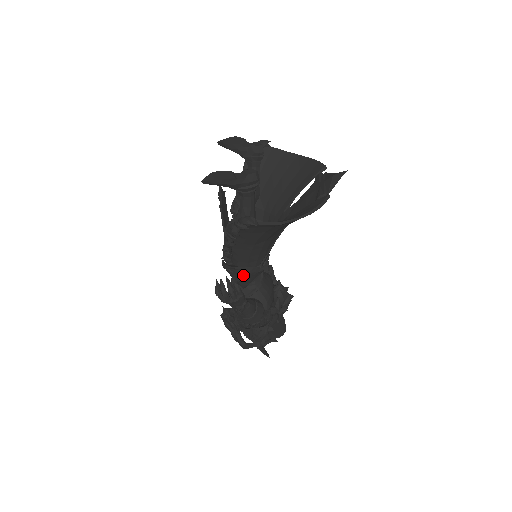
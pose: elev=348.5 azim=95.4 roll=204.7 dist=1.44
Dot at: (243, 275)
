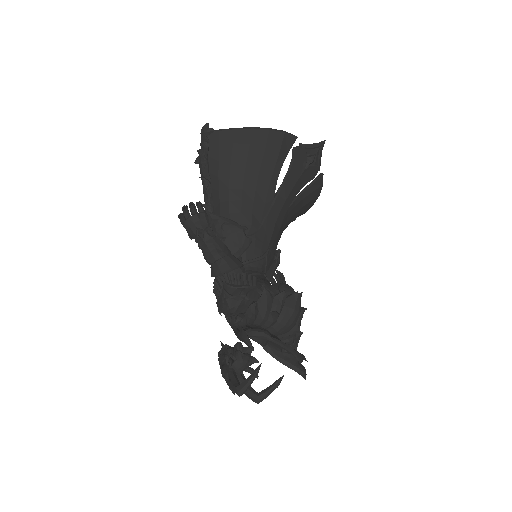
Dot at: (221, 230)
